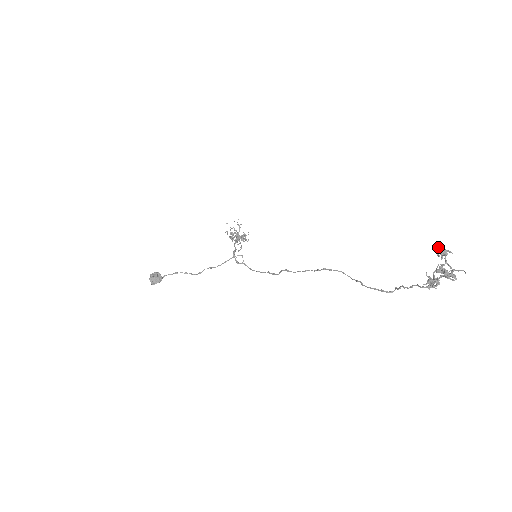
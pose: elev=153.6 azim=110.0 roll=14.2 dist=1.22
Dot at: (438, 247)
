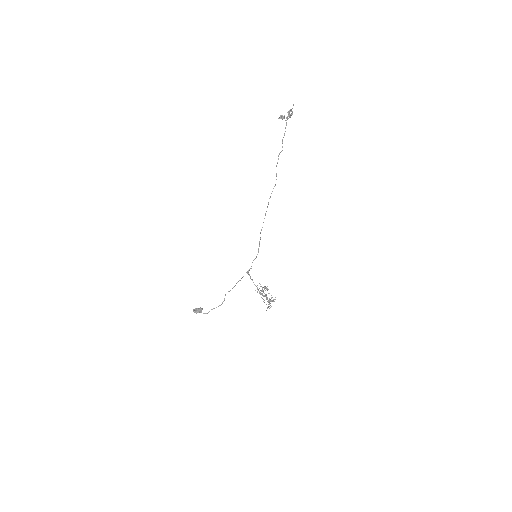
Dot at: (290, 117)
